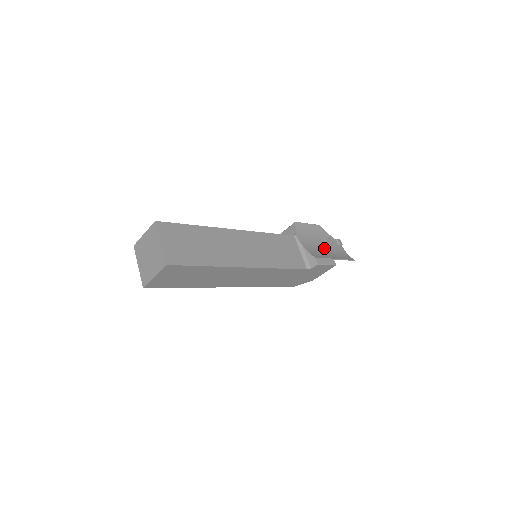
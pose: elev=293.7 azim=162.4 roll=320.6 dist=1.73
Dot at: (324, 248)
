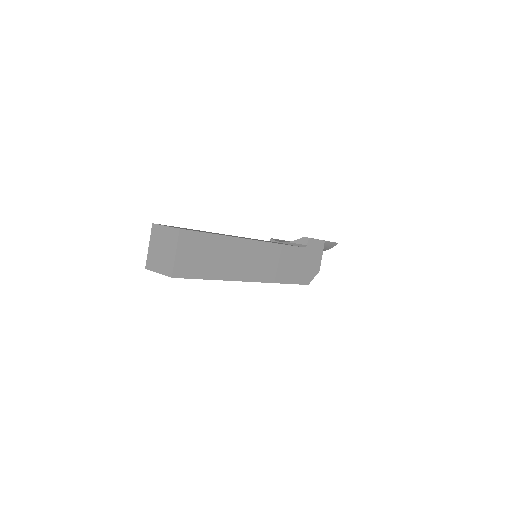
Dot at: occluded
